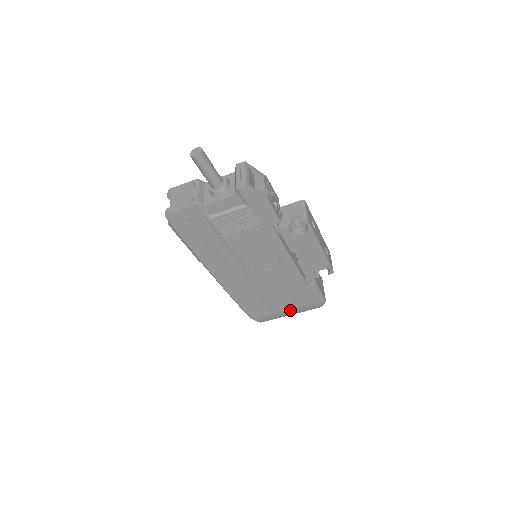
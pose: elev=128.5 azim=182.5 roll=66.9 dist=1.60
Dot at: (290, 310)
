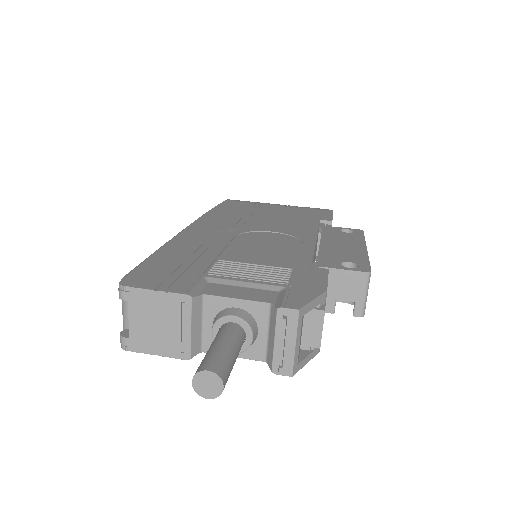
Dot at: occluded
